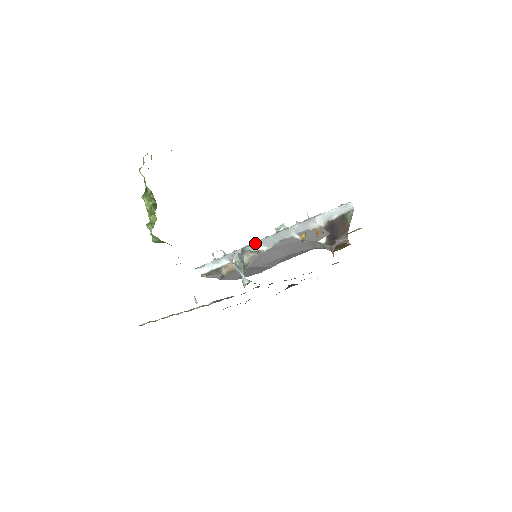
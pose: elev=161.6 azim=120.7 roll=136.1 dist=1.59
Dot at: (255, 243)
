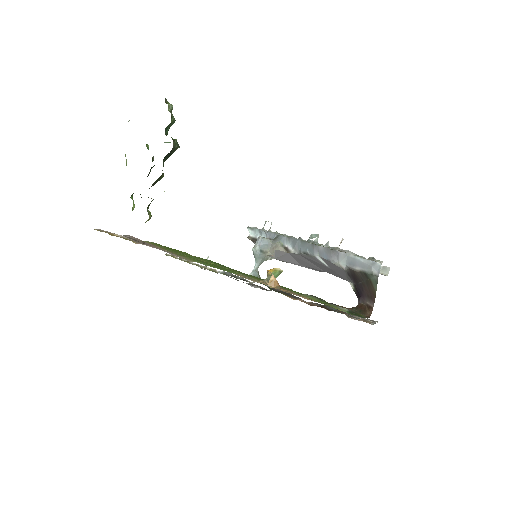
Dot at: (288, 237)
